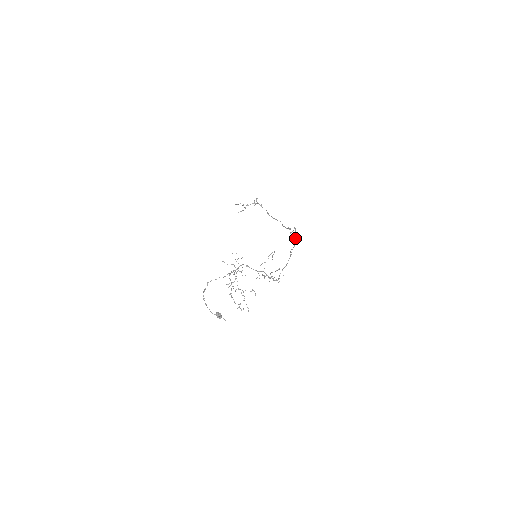
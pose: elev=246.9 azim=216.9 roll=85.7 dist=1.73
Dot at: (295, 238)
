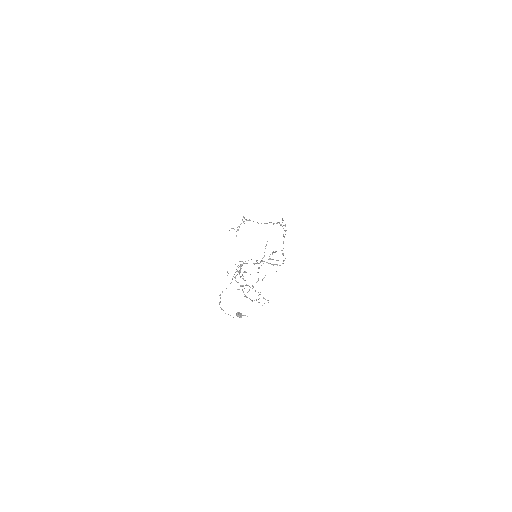
Dot at: (285, 225)
